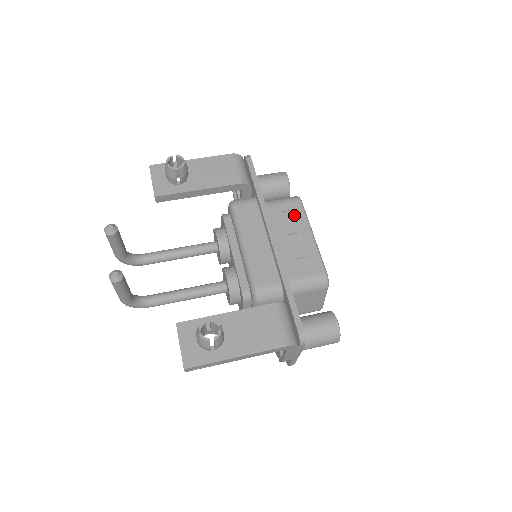
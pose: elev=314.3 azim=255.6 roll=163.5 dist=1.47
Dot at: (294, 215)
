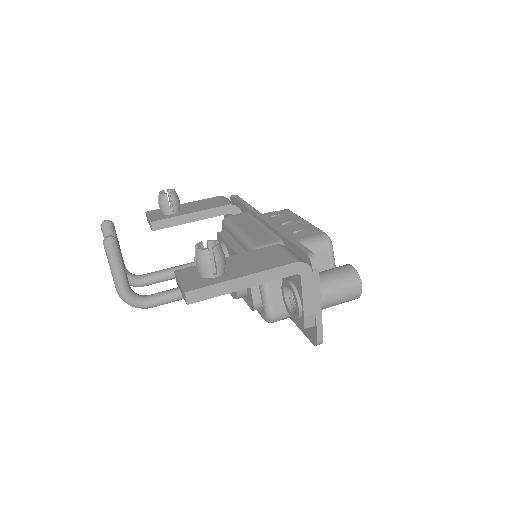
Dot at: (284, 215)
